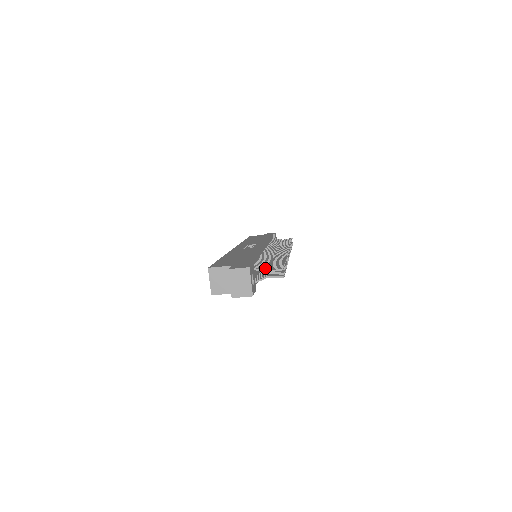
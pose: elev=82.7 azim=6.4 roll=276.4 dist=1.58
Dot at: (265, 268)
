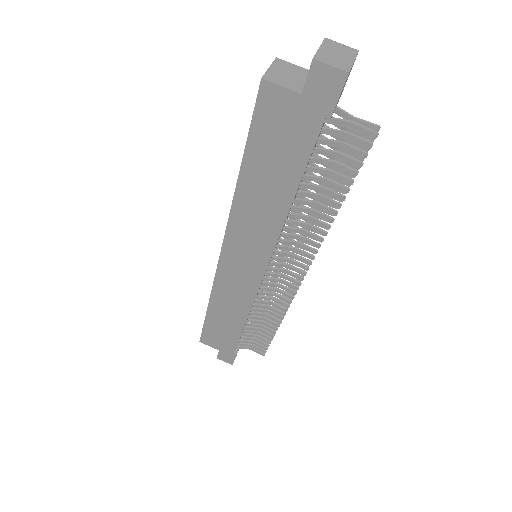
Dot at: occluded
